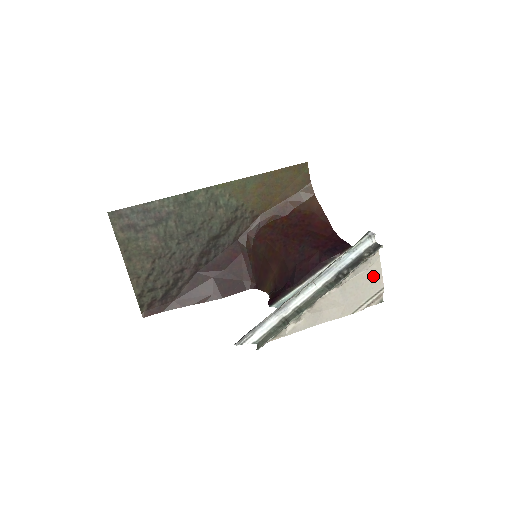
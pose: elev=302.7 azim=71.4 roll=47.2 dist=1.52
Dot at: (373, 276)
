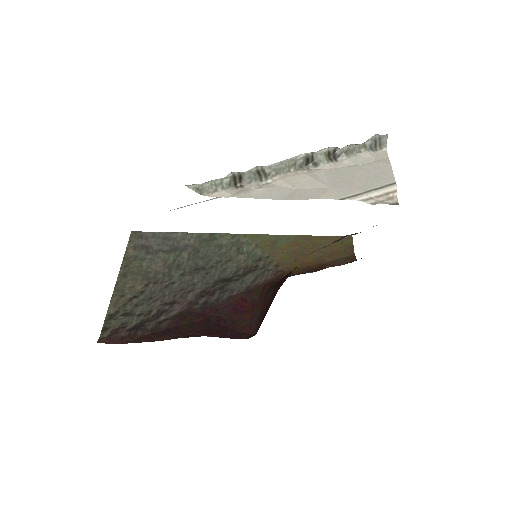
Dot at: (378, 170)
